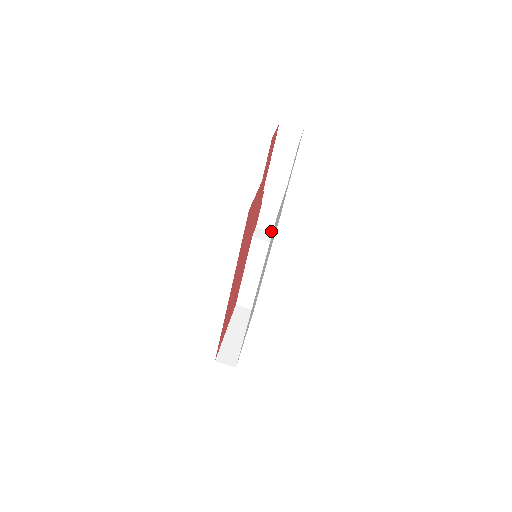
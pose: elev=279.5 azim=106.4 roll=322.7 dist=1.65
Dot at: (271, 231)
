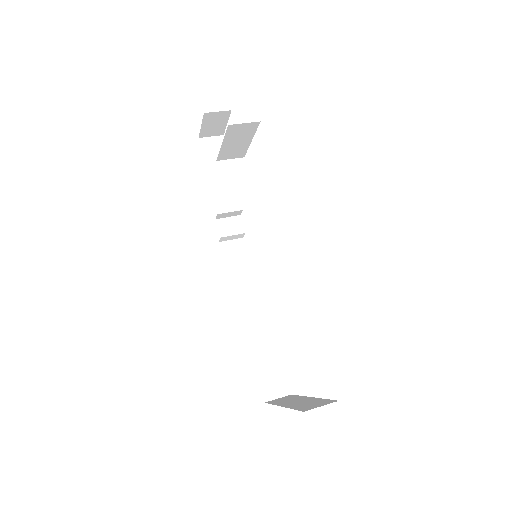
Dot at: occluded
